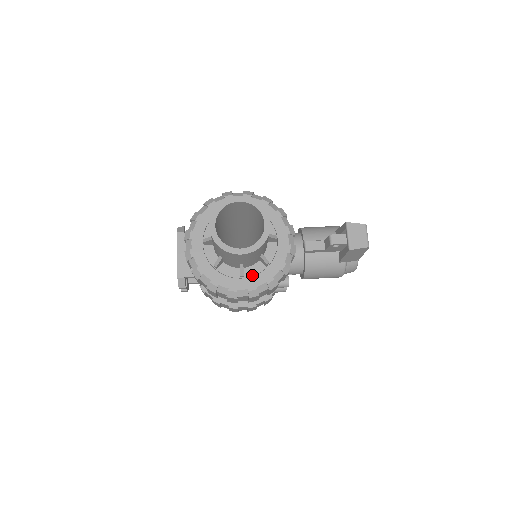
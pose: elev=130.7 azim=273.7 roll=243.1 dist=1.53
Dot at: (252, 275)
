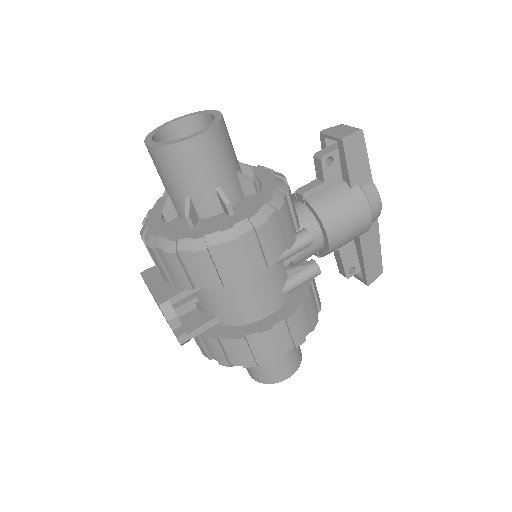
Dot at: (243, 208)
